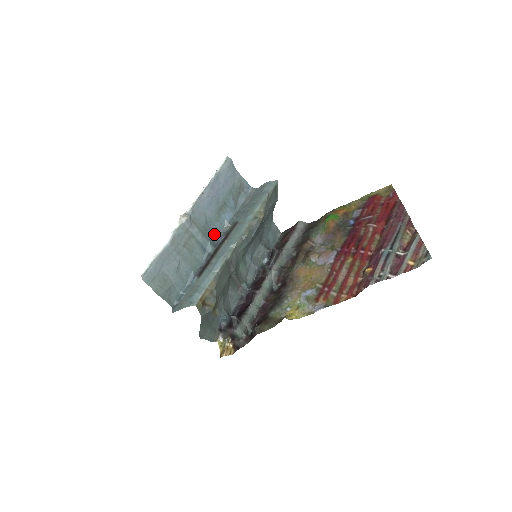
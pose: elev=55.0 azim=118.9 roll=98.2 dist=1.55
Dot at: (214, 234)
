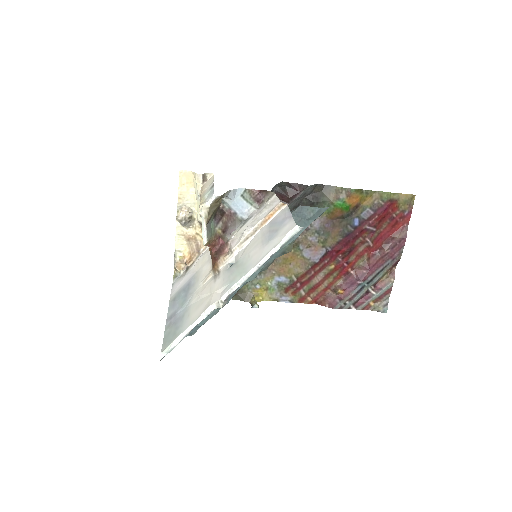
Dot at: occluded
